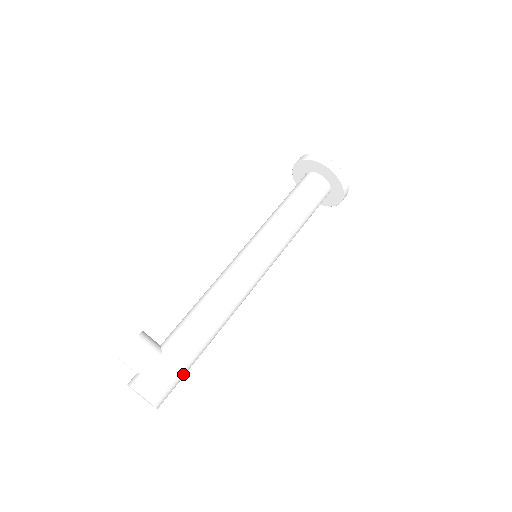
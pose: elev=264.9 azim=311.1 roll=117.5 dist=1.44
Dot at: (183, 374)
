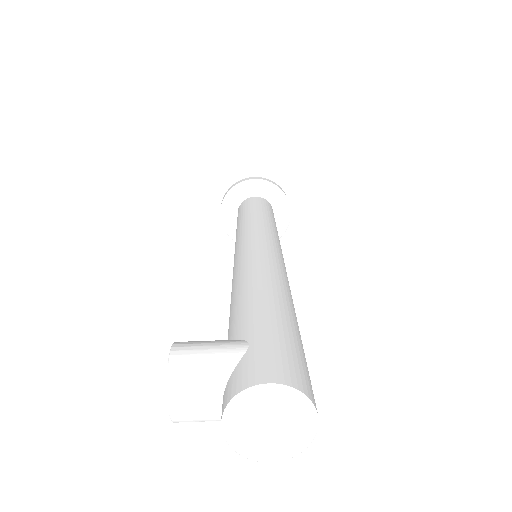
Dot at: (300, 349)
